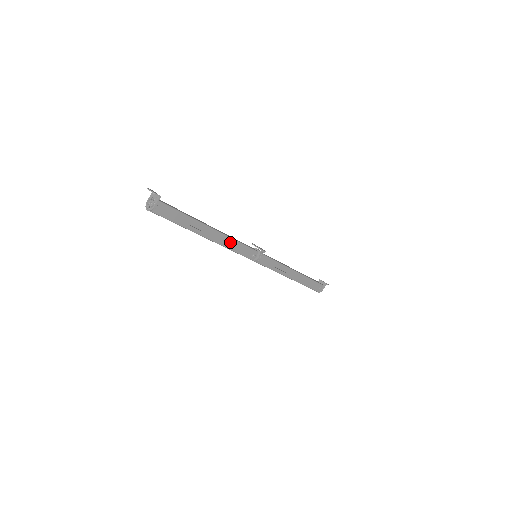
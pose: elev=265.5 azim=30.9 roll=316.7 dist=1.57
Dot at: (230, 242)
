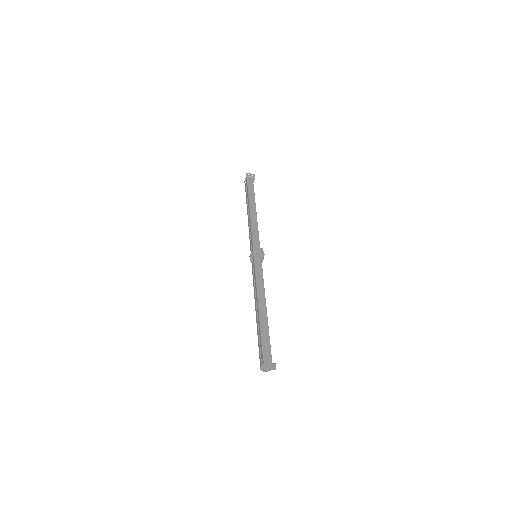
Dot at: occluded
